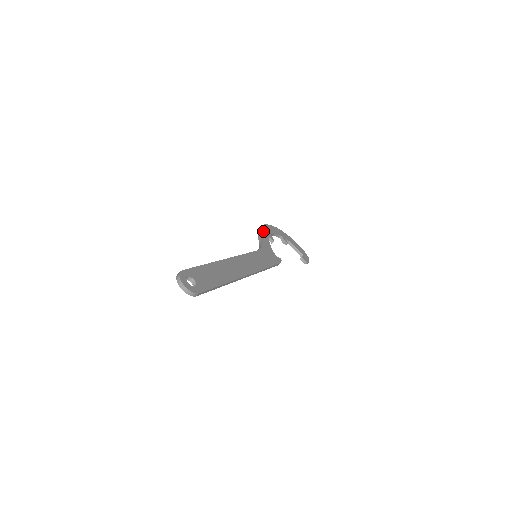
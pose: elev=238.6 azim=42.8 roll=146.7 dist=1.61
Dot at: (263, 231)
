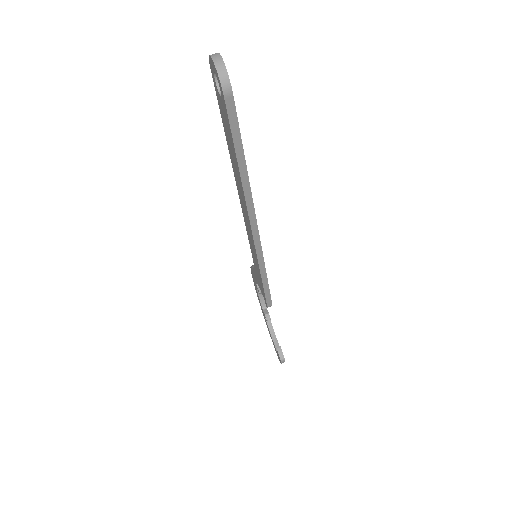
Dot at: occluded
